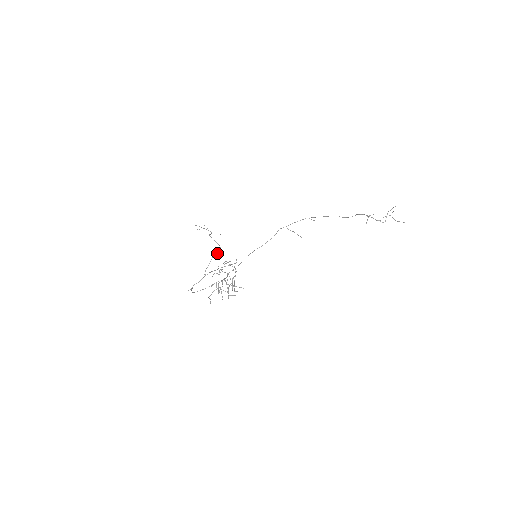
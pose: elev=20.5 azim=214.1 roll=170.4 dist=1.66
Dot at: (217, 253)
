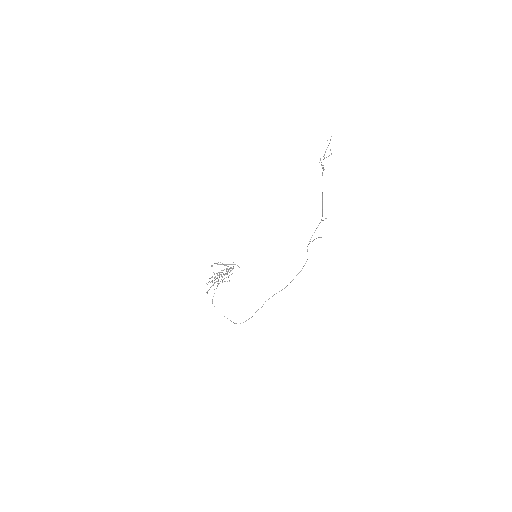
Dot at: occluded
